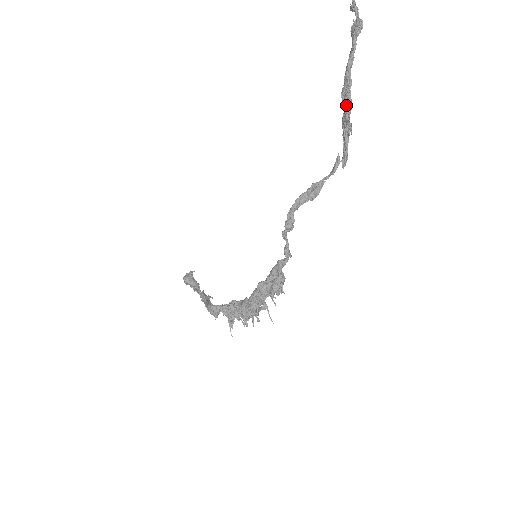
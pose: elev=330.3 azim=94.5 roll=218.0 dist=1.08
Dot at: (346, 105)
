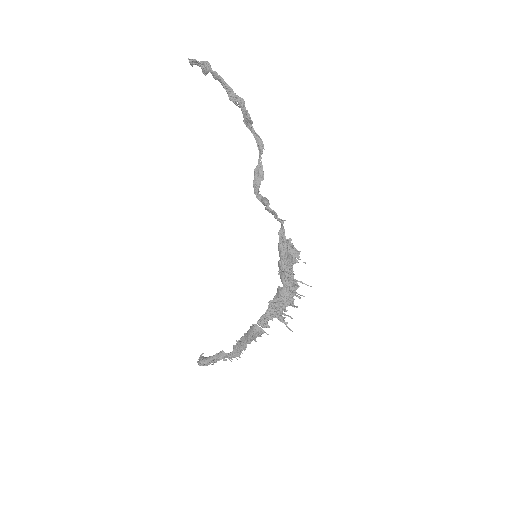
Dot at: (239, 101)
